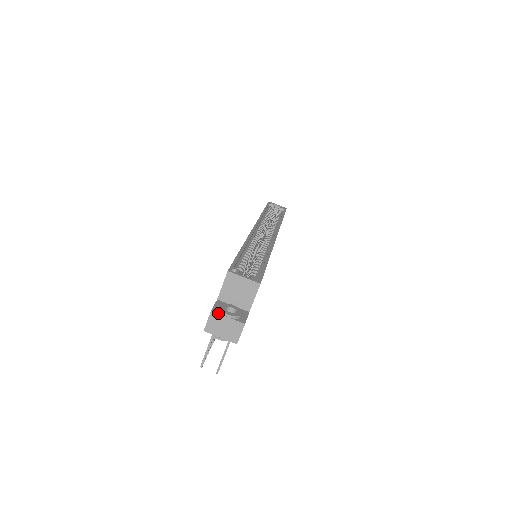
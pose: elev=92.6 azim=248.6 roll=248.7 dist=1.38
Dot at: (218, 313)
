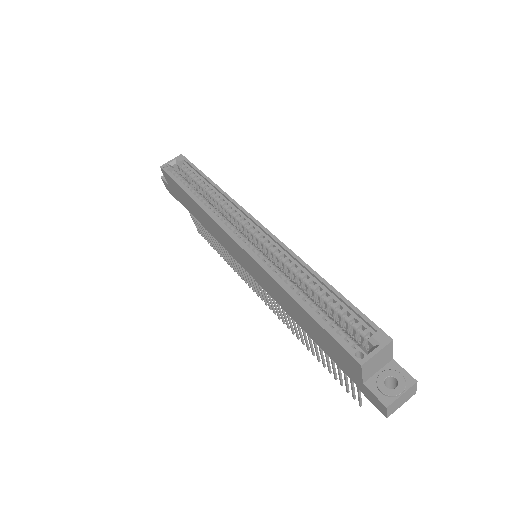
Dot at: (393, 402)
